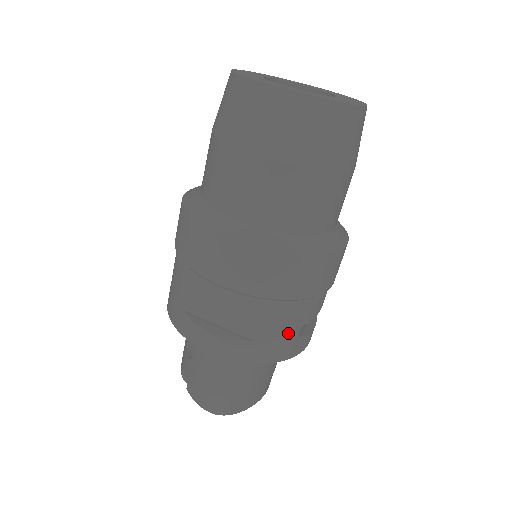
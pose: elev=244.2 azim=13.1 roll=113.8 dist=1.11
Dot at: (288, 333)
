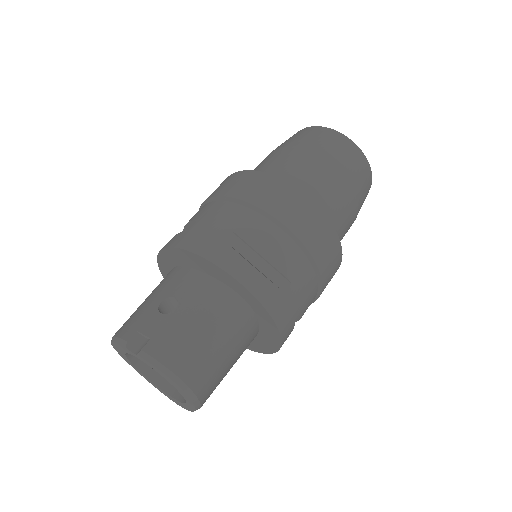
Dot at: (299, 308)
